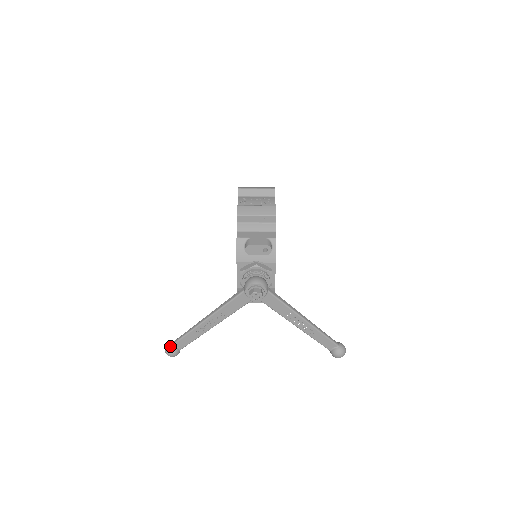
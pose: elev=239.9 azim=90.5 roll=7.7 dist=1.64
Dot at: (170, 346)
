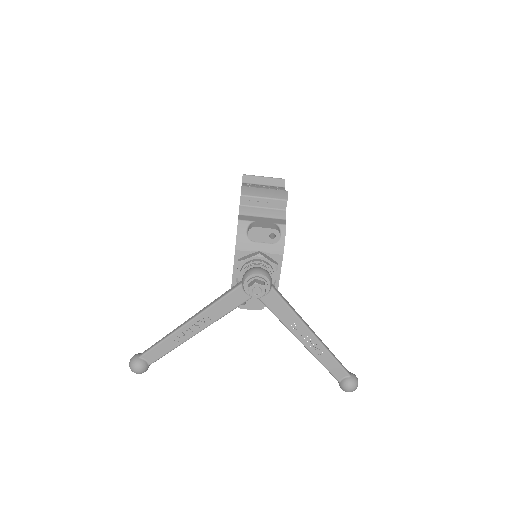
Dot at: (137, 358)
